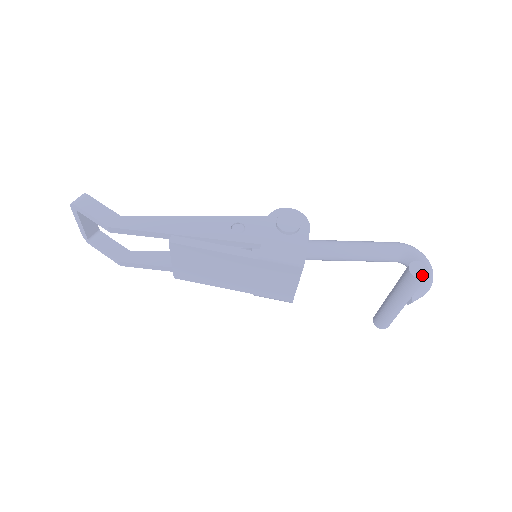
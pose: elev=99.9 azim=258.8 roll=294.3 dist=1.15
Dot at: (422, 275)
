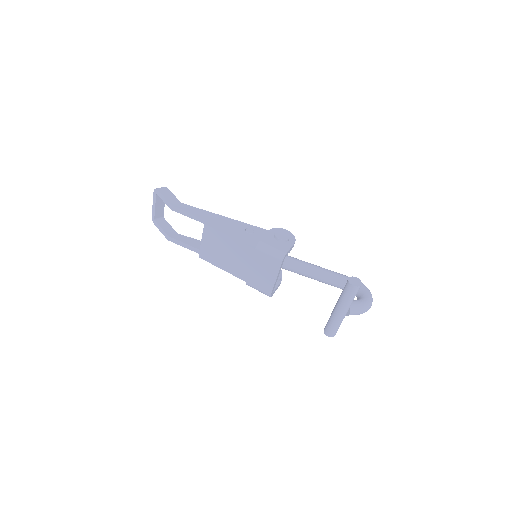
Dot at: (356, 284)
